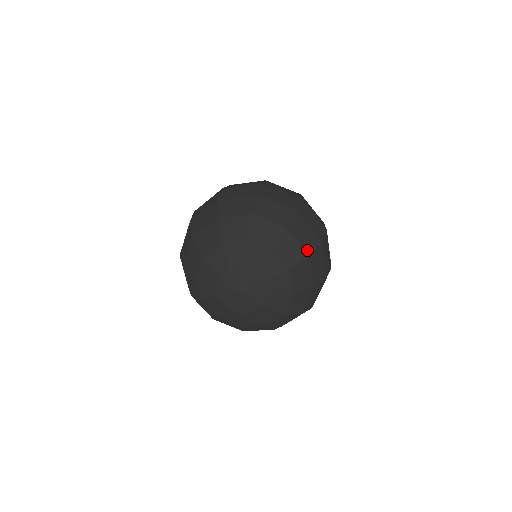
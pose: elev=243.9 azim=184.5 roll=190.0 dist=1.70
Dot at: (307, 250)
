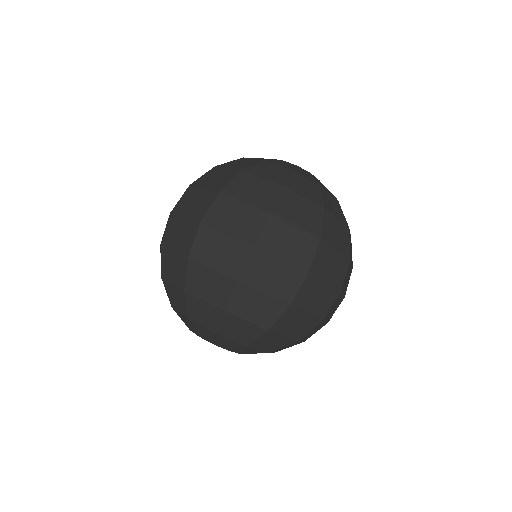
Dot at: (219, 306)
